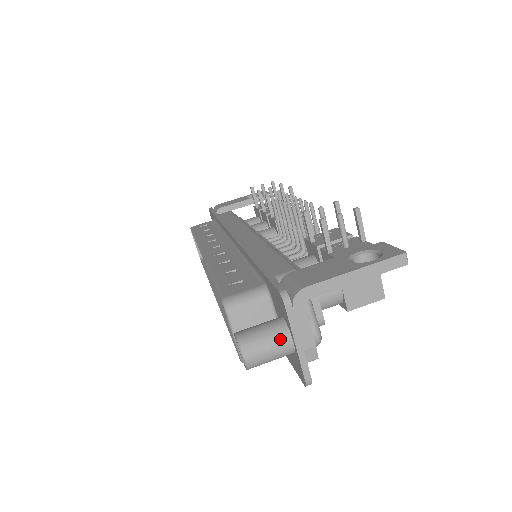
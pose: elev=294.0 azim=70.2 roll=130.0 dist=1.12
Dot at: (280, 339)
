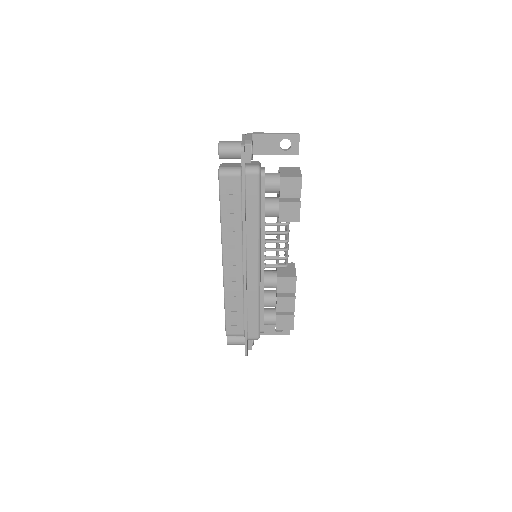
Dot at: (237, 141)
